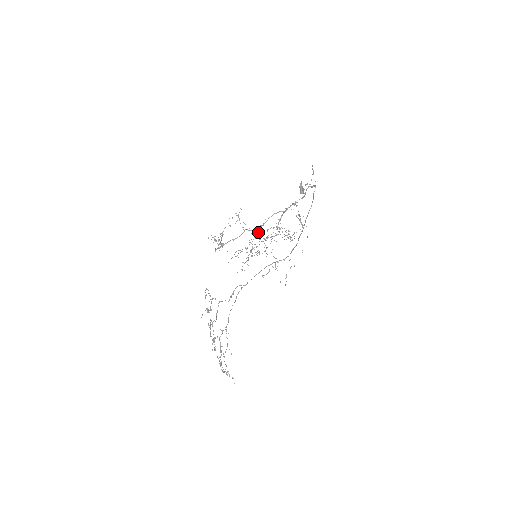
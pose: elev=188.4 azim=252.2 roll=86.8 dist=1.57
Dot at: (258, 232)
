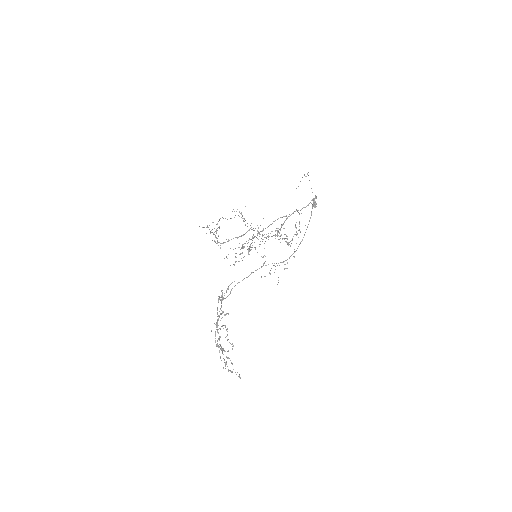
Dot at: occluded
